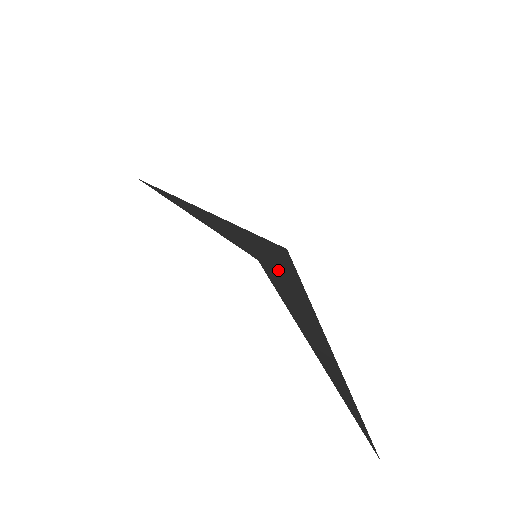
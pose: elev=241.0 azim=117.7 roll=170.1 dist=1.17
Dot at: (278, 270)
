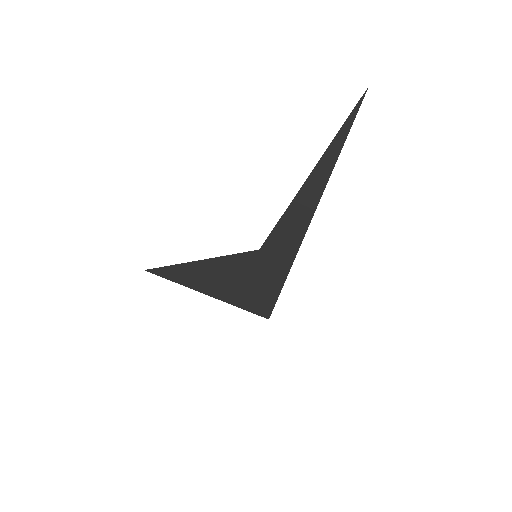
Dot at: (276, 254)
